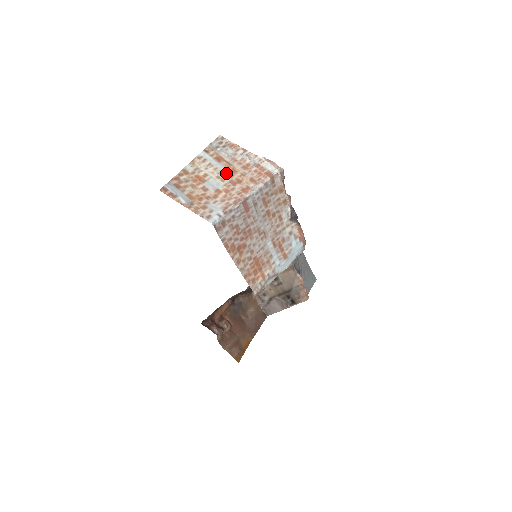
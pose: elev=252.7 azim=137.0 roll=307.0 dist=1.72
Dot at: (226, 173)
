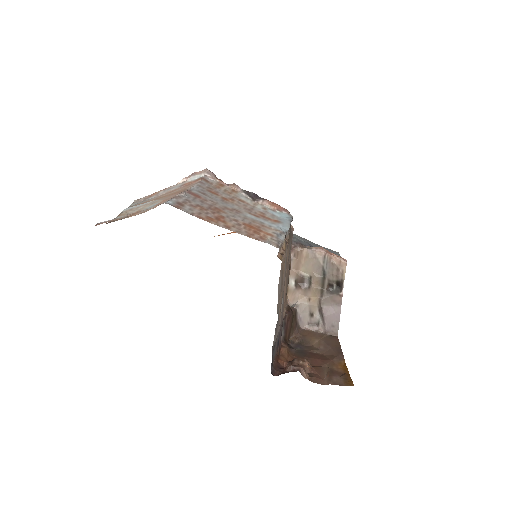
Dot at: (157, 199)
